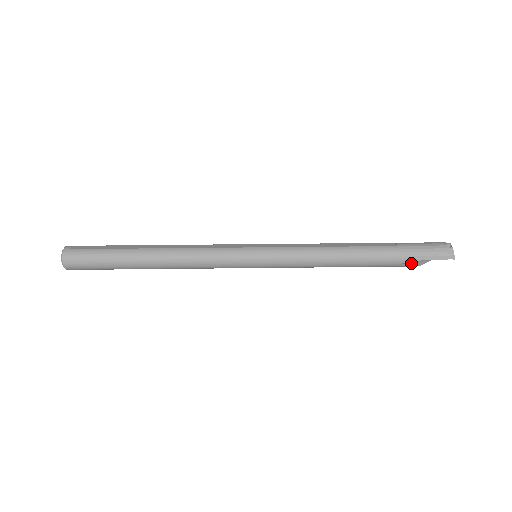
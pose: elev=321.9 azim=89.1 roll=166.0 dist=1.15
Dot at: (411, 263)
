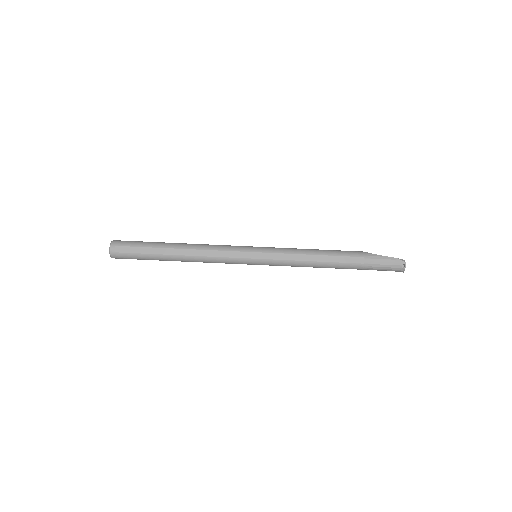
Dot at: occluded
